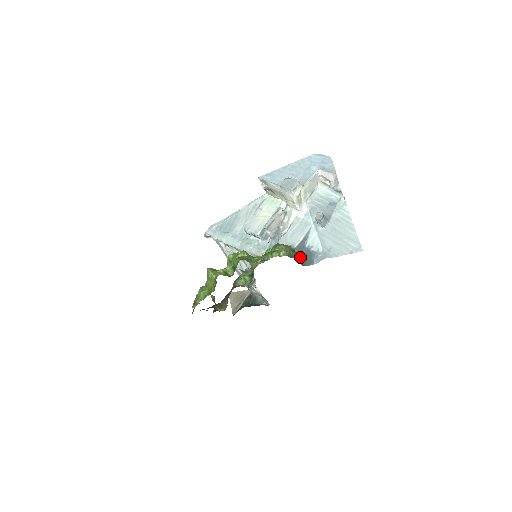
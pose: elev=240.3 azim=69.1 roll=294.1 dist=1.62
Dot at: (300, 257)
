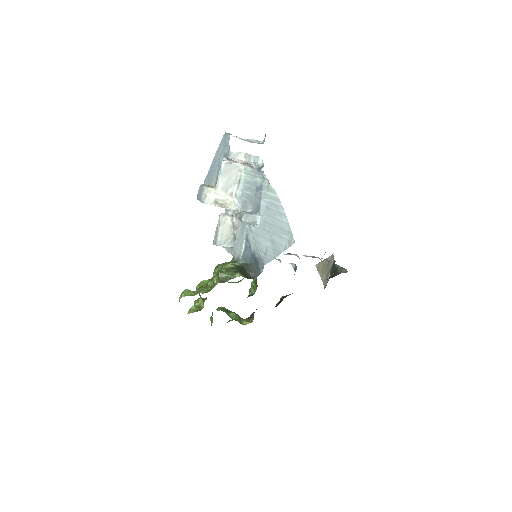
Dot at: (237, 275)
